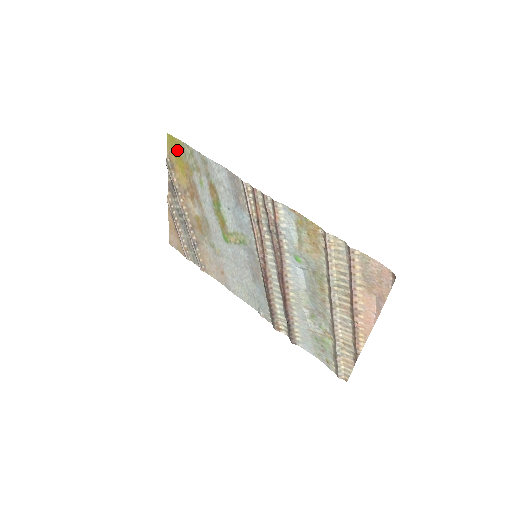
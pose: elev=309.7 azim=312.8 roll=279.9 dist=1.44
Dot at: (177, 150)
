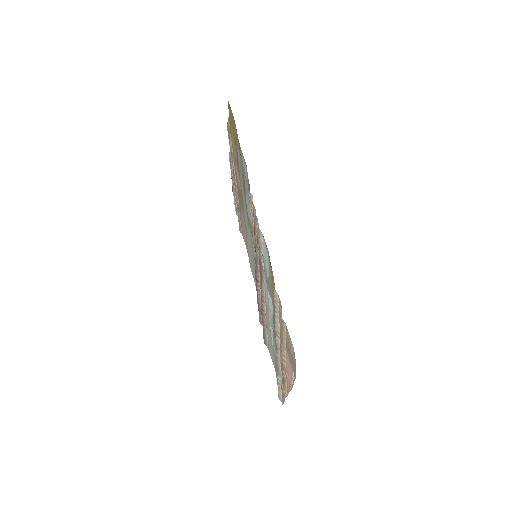
Dot at: (232, 120)
